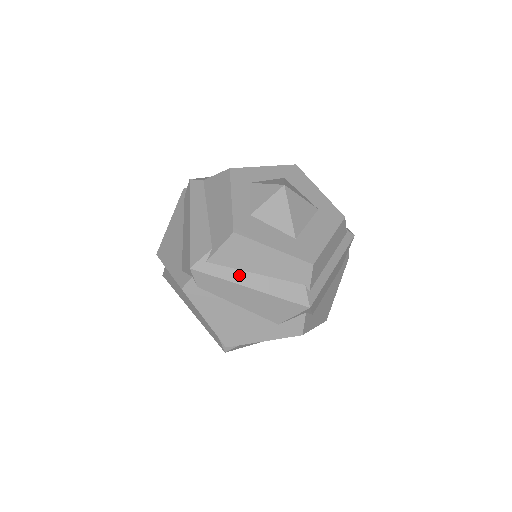
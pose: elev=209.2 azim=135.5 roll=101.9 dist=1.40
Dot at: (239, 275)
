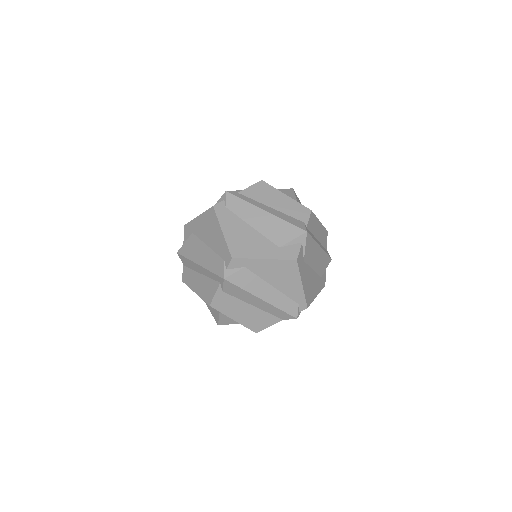
Dot at: (259, 204)
